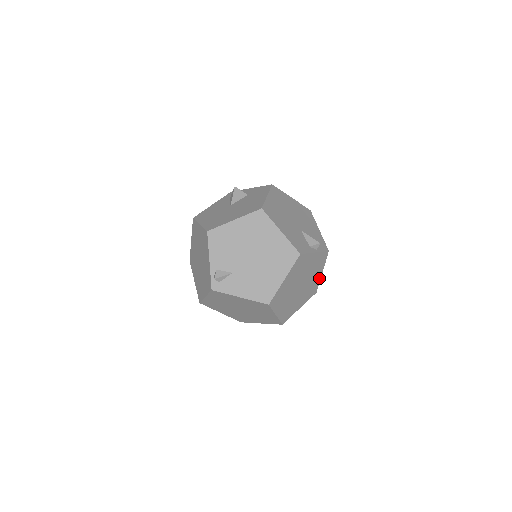
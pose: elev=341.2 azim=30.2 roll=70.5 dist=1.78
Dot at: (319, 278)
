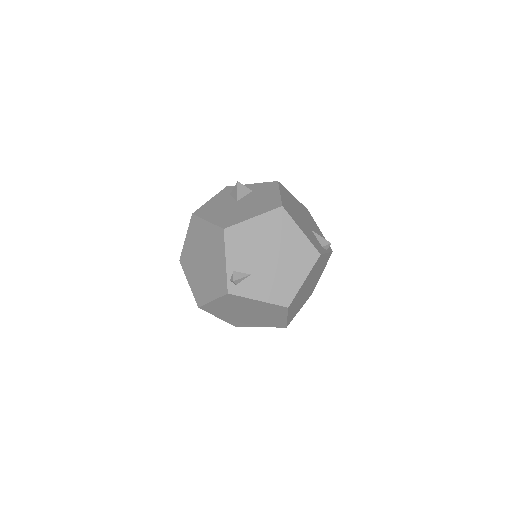
Dot at: occluded
